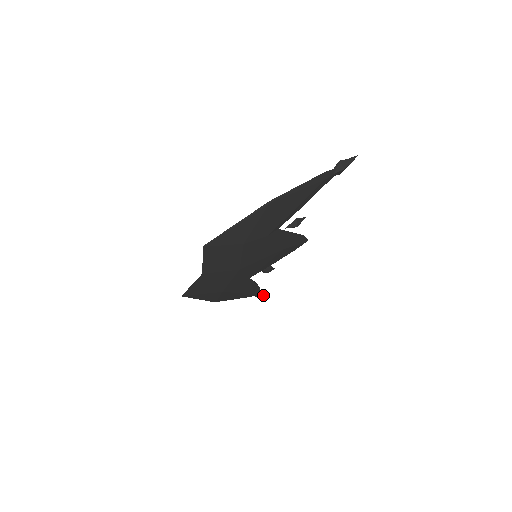
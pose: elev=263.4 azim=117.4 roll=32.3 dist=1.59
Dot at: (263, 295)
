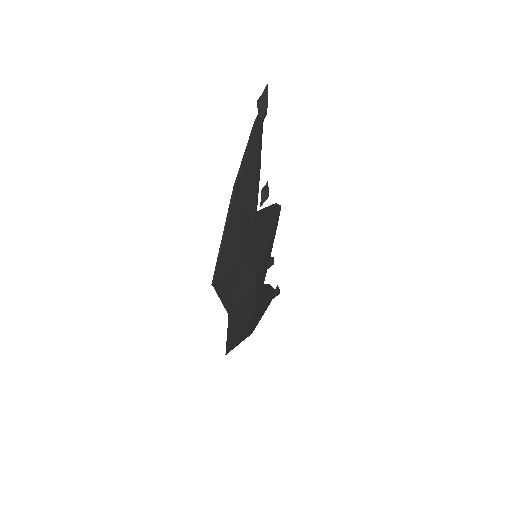
Dot at: (278, 292)
